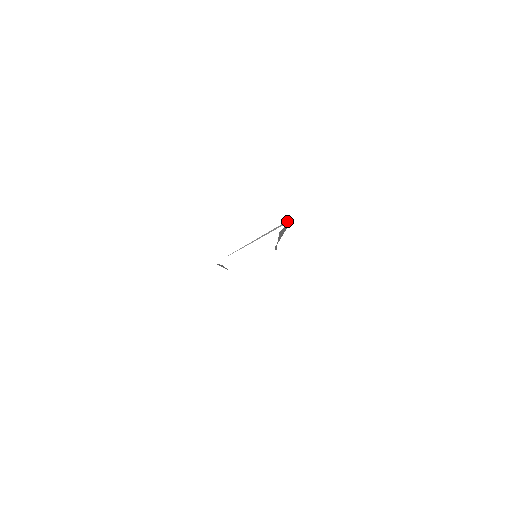
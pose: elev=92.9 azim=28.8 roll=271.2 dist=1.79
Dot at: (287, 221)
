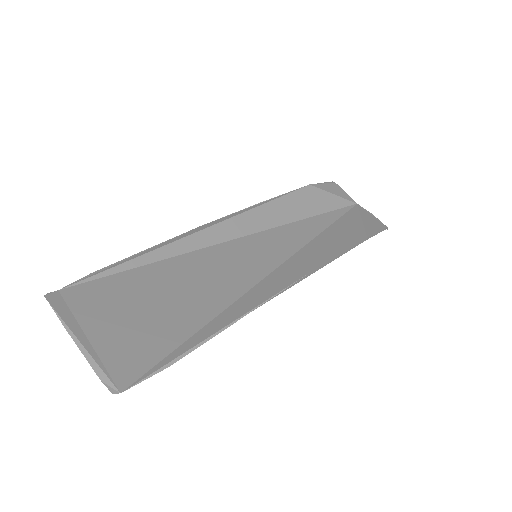
Dot at: (111, 385)
